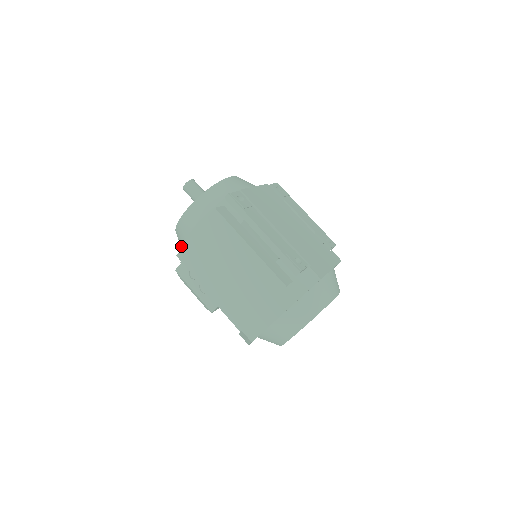
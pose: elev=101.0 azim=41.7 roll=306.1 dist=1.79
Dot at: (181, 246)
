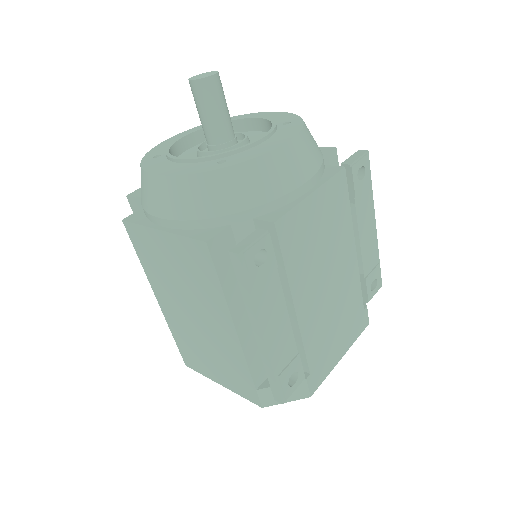
Dot at: occluded
